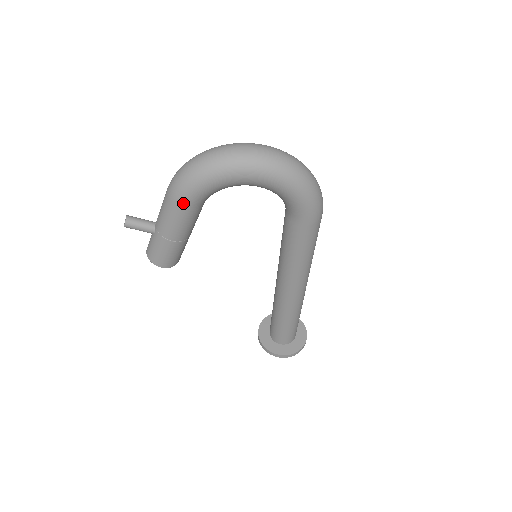
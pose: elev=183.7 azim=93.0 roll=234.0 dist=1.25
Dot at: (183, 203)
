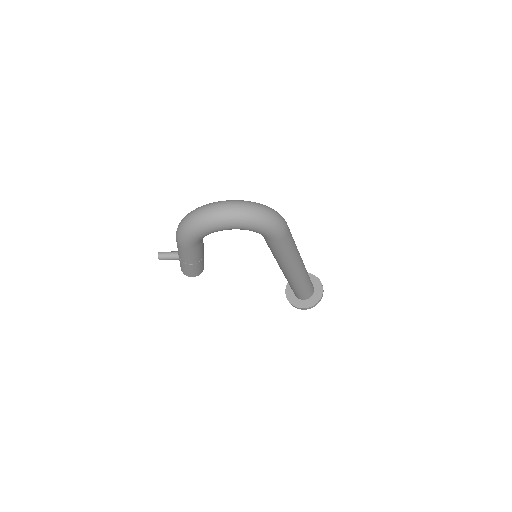
Dot at: (187, 247)
